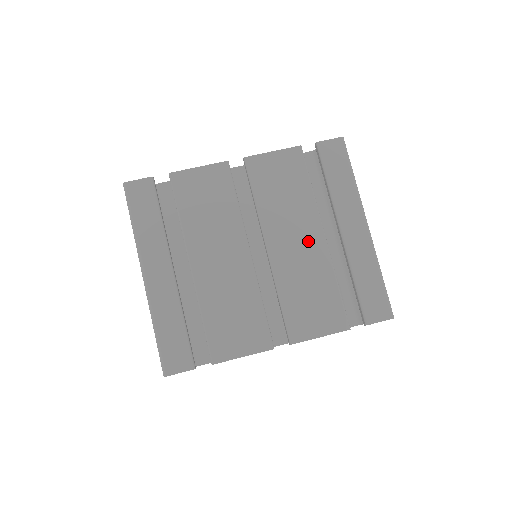
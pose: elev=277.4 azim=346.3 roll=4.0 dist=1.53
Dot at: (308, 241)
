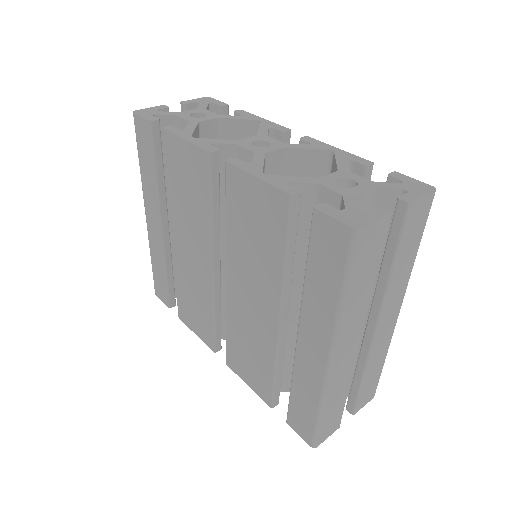
Dot at: (261, 310)
